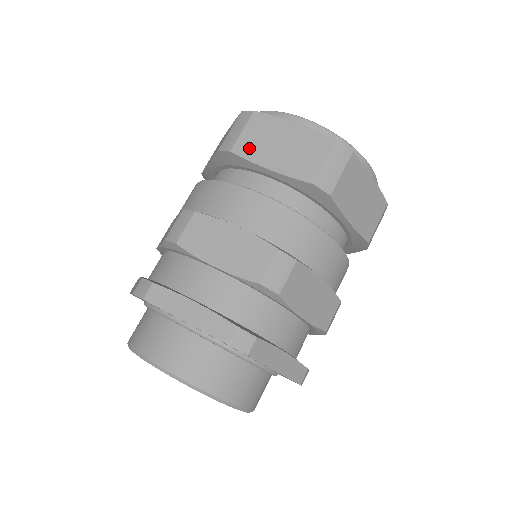
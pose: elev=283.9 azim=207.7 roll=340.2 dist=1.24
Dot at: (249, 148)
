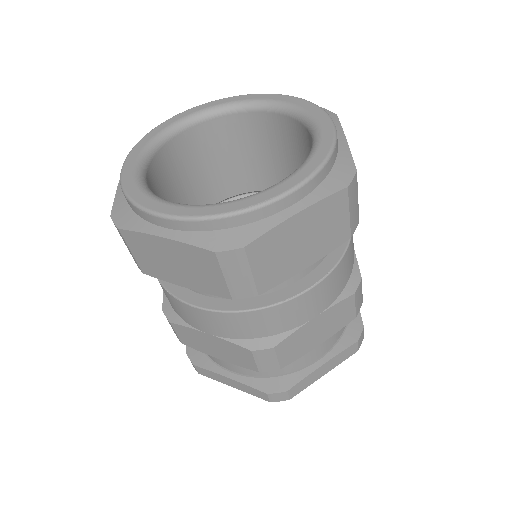
Dot at: (152, 269)
